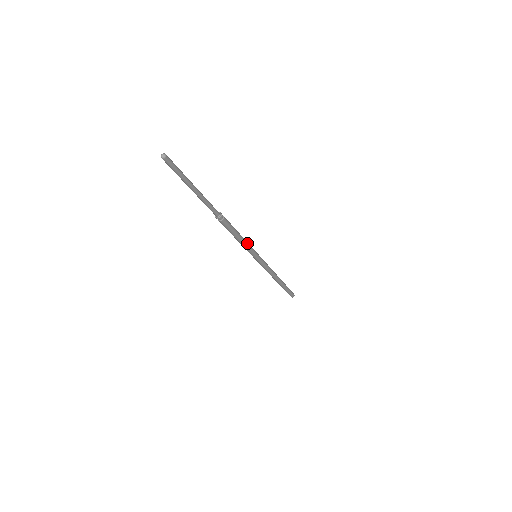
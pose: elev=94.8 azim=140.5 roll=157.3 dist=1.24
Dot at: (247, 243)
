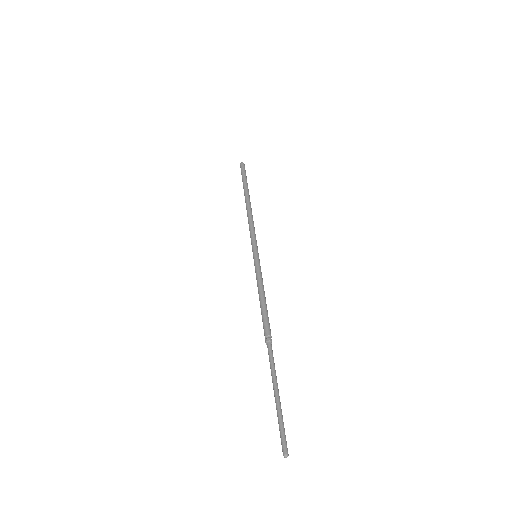
Dot at: occluded
